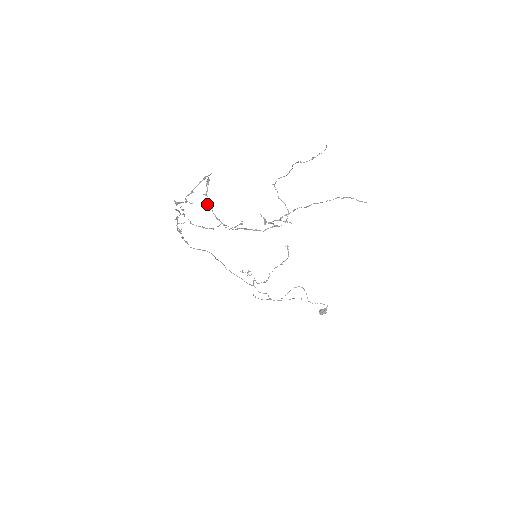
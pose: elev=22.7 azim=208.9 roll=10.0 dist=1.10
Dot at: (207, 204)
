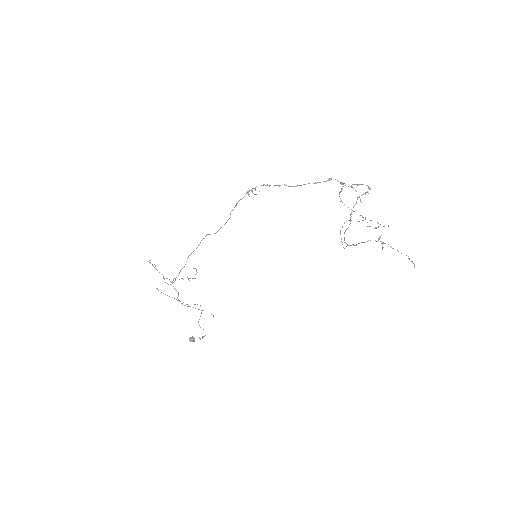
Dot at: occluded
